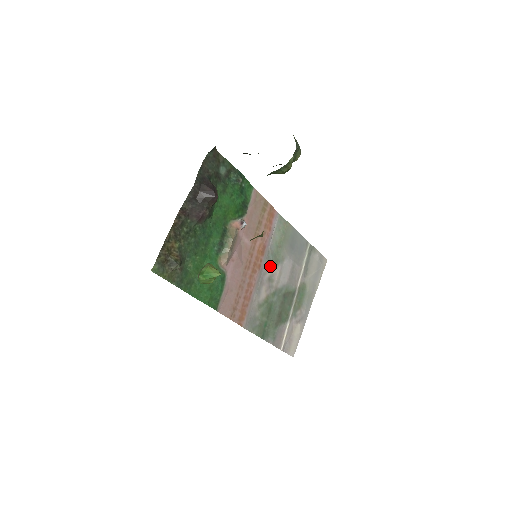
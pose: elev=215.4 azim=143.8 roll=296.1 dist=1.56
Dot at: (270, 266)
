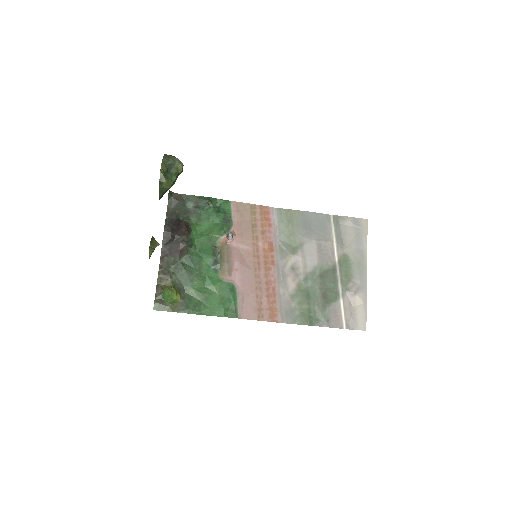
Dot at: (287, 257)
